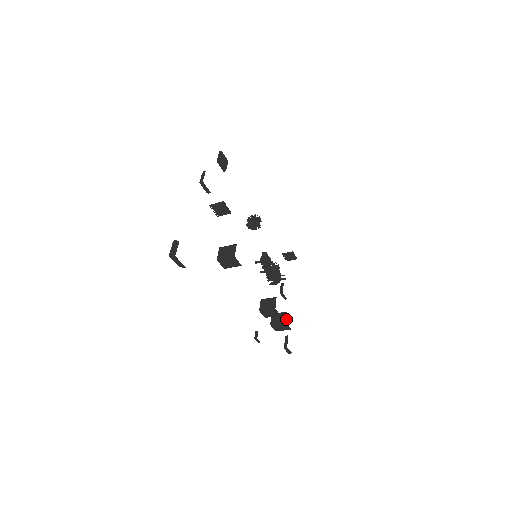
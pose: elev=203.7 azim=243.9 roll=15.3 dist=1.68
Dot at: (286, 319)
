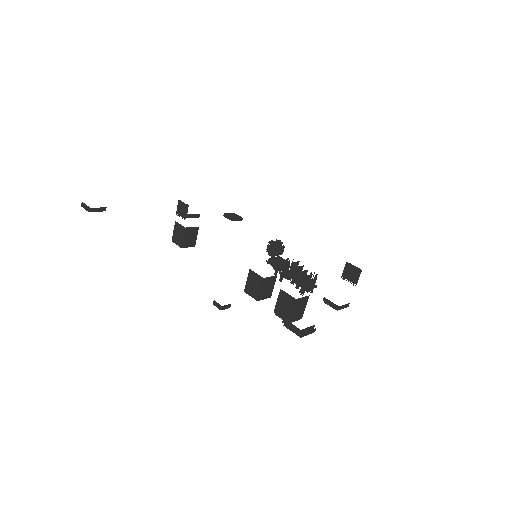
Dot at: occluded
